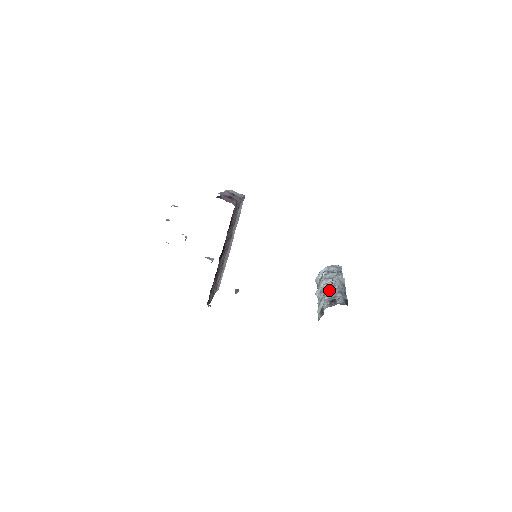
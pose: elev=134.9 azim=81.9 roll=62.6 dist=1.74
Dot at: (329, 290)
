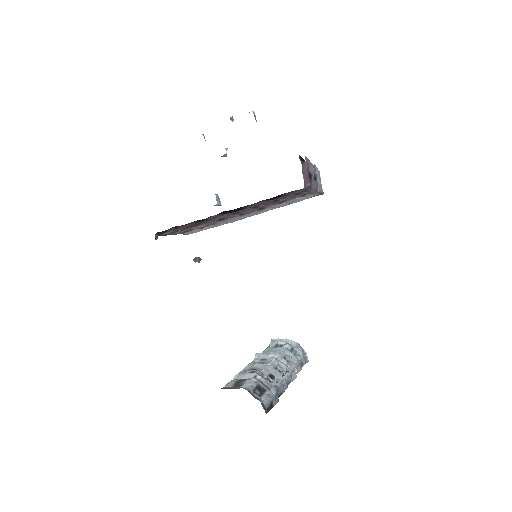
Dot at: (271, 371)
